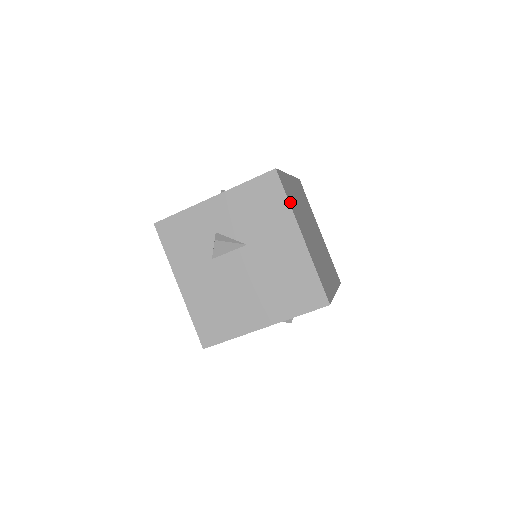
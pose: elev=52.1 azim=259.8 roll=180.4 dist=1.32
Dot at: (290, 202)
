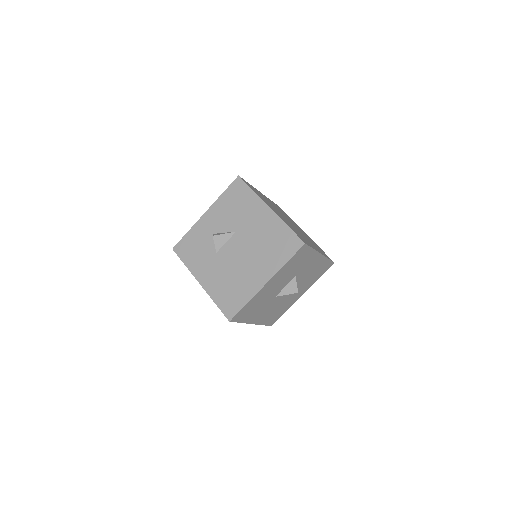
Dot at: (255, 192)
